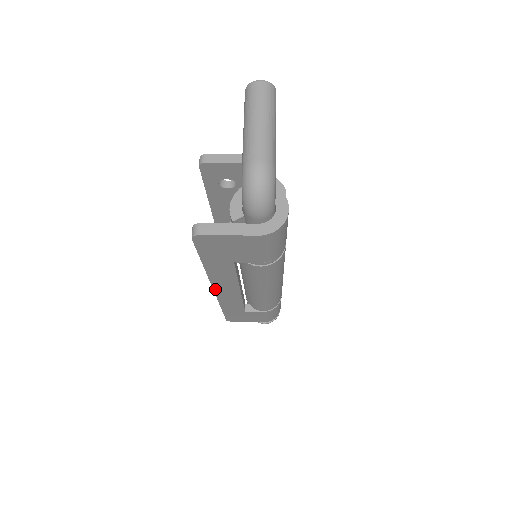
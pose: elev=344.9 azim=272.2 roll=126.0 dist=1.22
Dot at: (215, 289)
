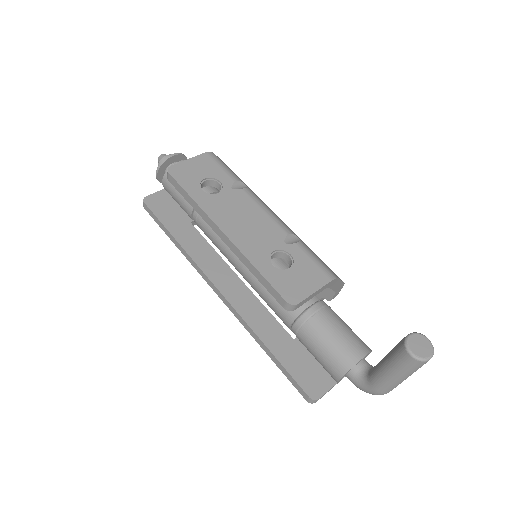
Dot at: (221, 297)
